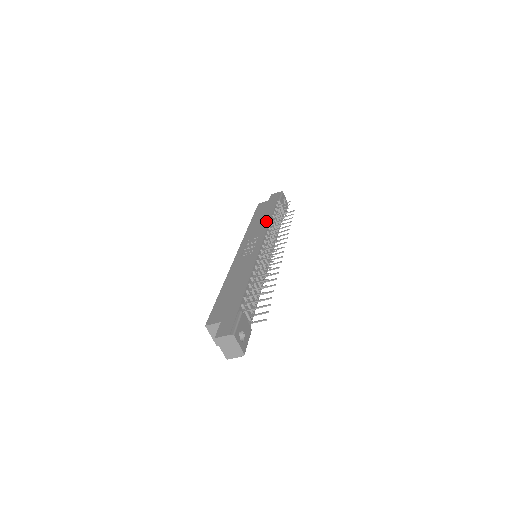
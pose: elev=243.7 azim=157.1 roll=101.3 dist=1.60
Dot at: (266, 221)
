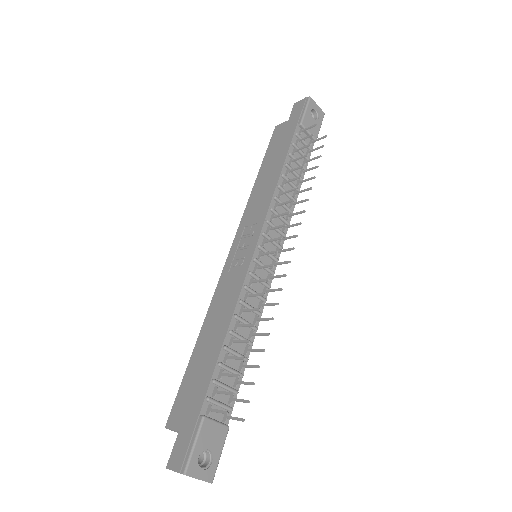
Dot at: (273, 181)
